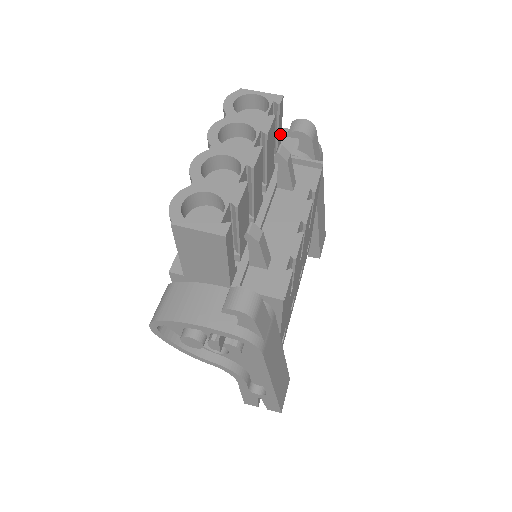
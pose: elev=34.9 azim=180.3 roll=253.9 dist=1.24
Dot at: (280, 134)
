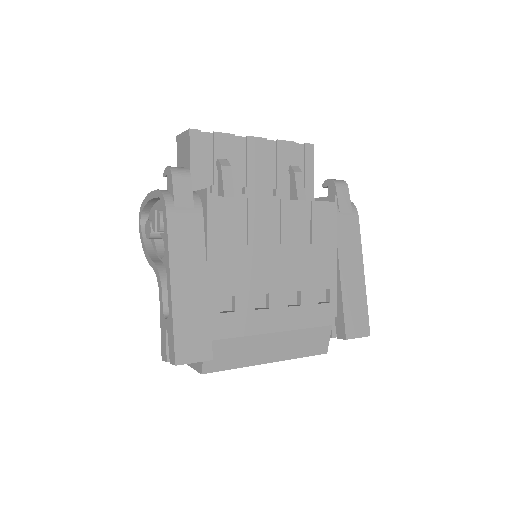
Dot at: (311, 176)
